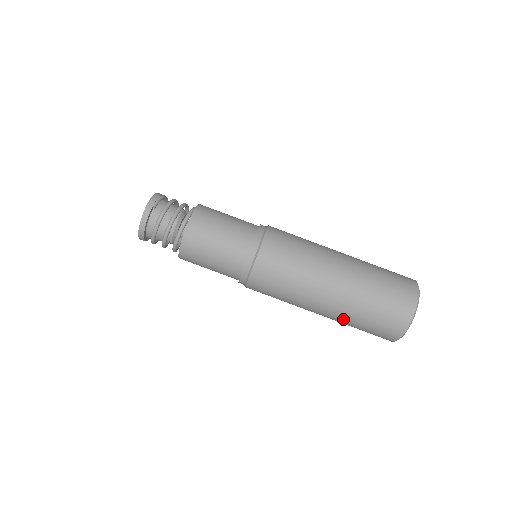
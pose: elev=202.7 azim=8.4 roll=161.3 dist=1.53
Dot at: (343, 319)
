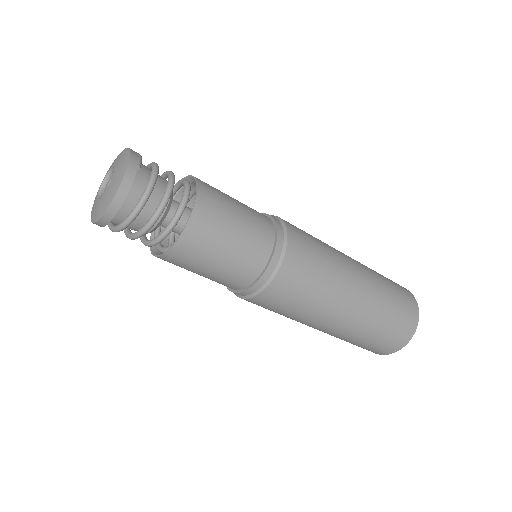
Dot at: (356, 332)
